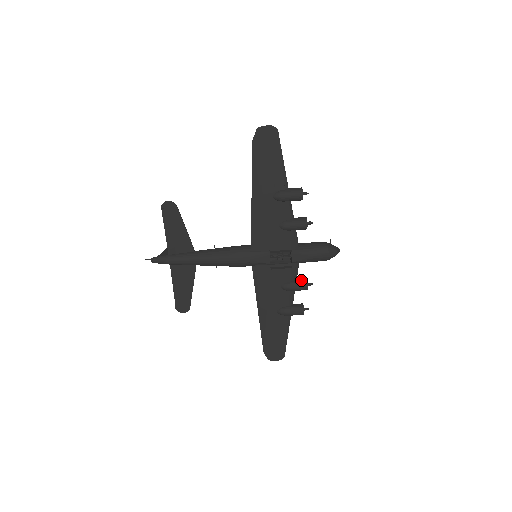
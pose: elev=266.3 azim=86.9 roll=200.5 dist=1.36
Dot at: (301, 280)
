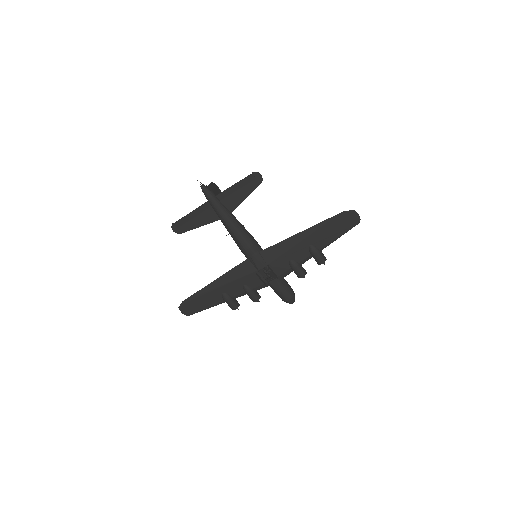
Dot at: (258, 294)
